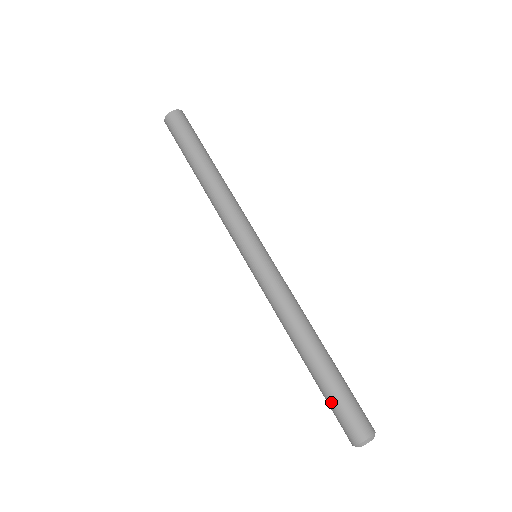
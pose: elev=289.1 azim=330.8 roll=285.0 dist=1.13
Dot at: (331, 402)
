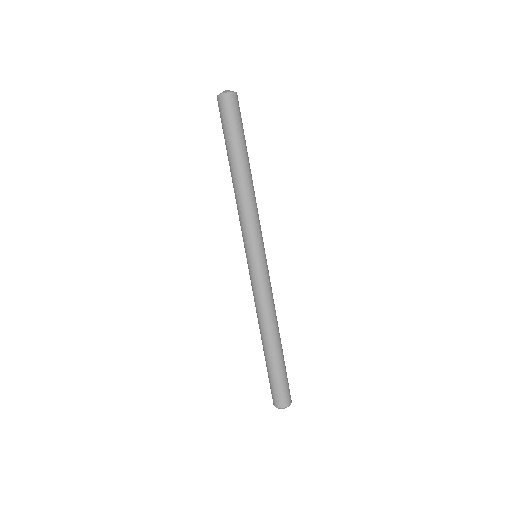
Dot at: occluded
